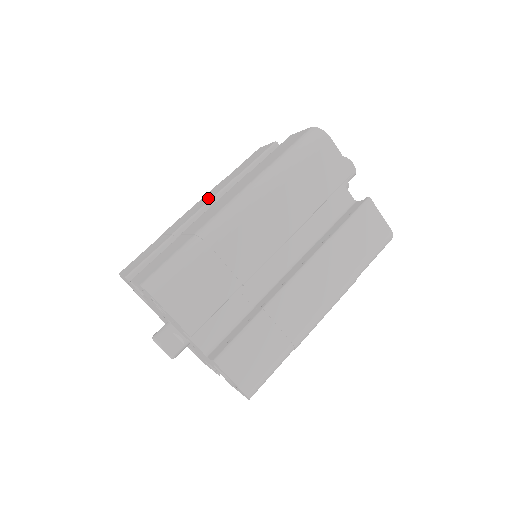
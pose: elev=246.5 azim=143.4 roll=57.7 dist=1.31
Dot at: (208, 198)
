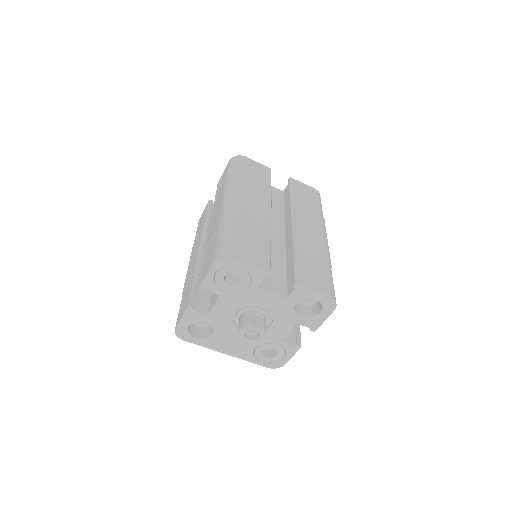
Dot at: (197, 247)
